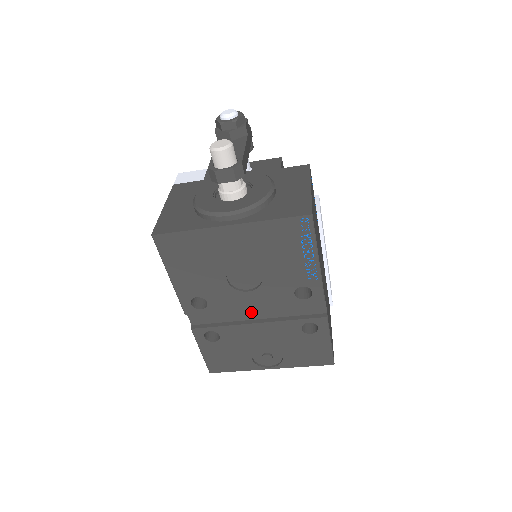
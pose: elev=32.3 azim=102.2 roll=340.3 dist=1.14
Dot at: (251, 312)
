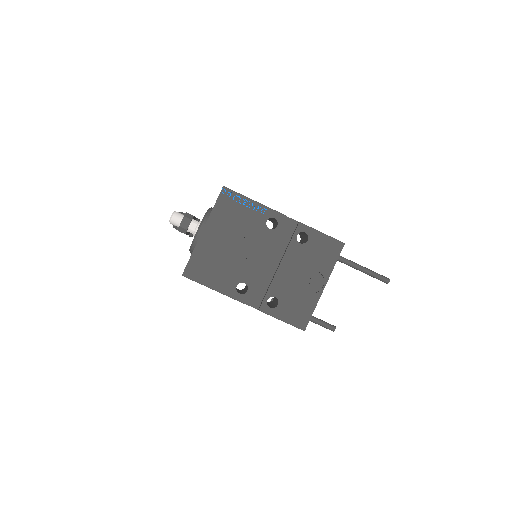
Dot at: (270, 265)
